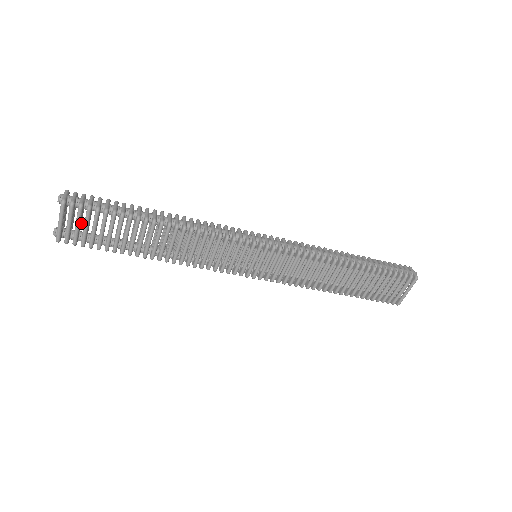
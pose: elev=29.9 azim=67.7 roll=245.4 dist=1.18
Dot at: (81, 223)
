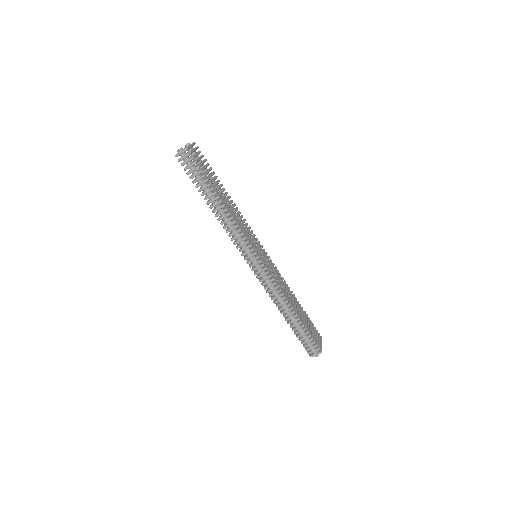
Dot at: occluded
